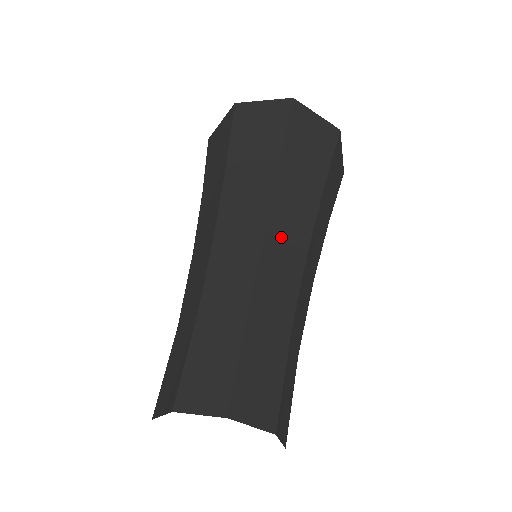
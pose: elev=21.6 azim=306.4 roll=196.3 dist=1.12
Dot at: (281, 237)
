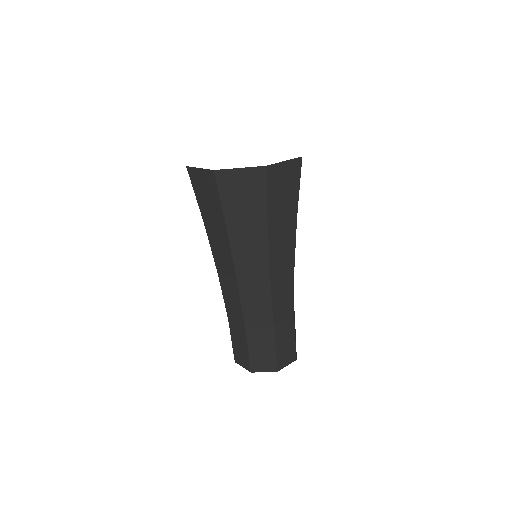
Dot at: (279, 274)
